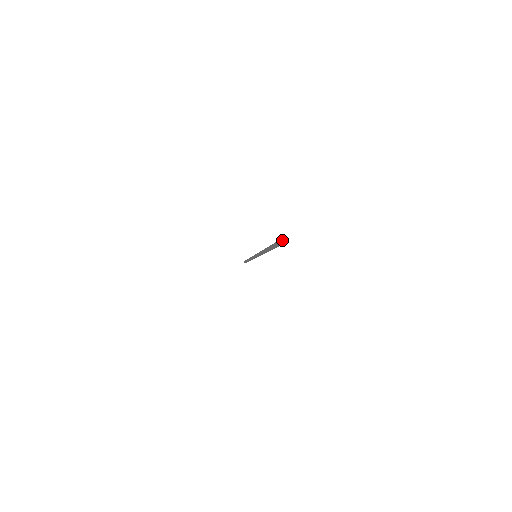
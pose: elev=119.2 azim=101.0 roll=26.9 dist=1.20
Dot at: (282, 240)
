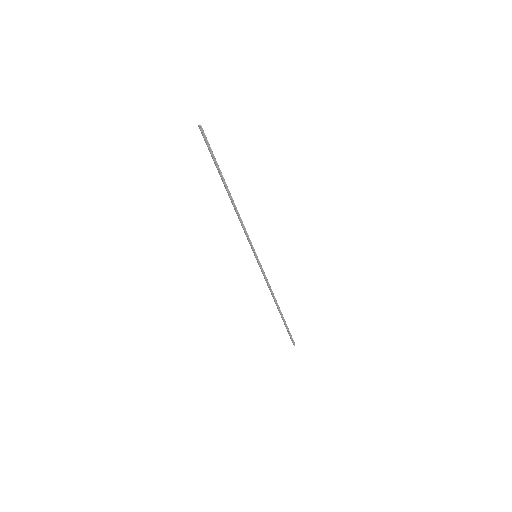
Dot at: (199, 125)
